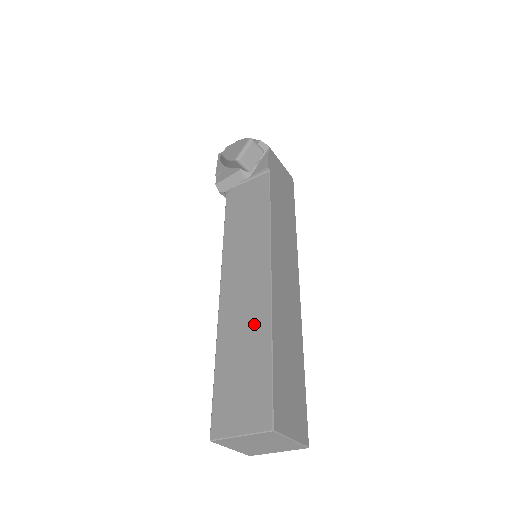
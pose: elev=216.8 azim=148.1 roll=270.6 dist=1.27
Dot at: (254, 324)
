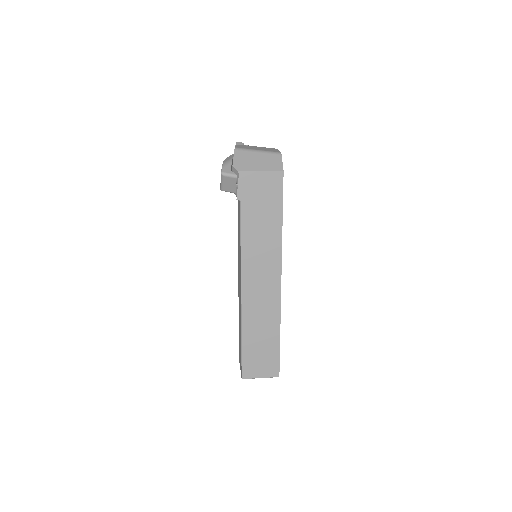
Dot at: (240, 320)
